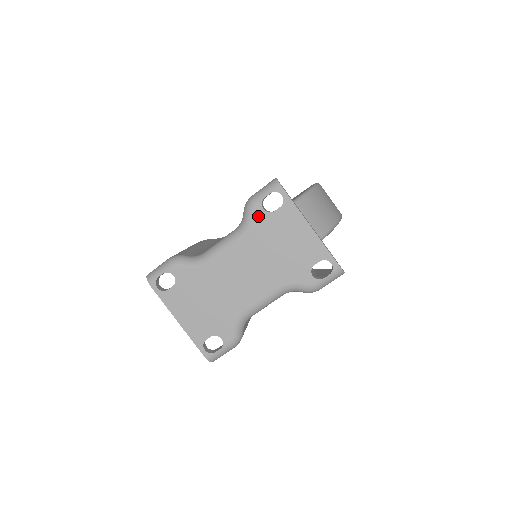
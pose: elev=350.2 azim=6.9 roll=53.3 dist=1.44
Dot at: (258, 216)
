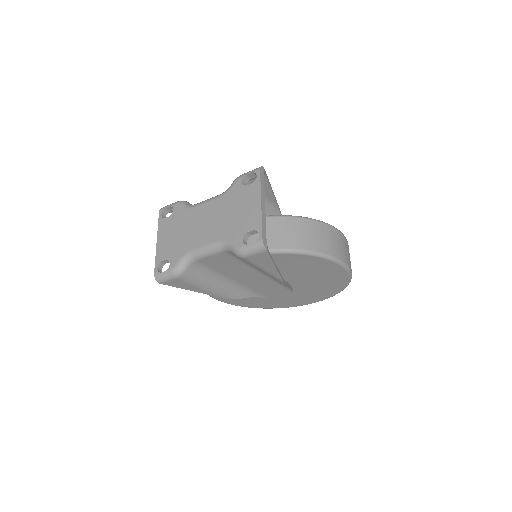
Dot at: (236, 186)
